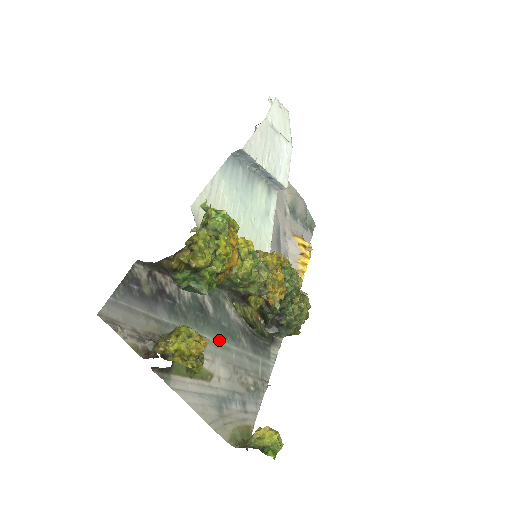
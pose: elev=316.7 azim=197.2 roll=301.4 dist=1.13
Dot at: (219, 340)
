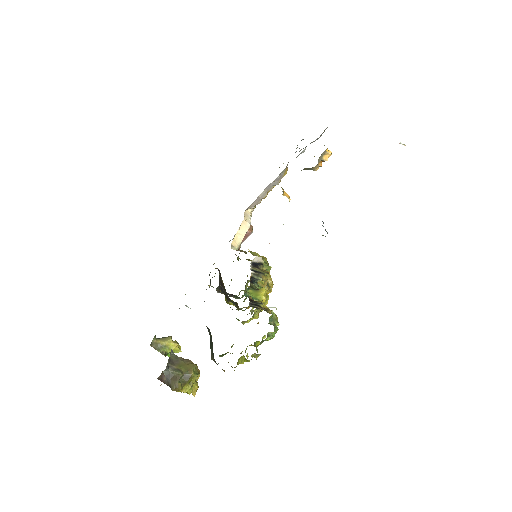
Dot at: occluded
